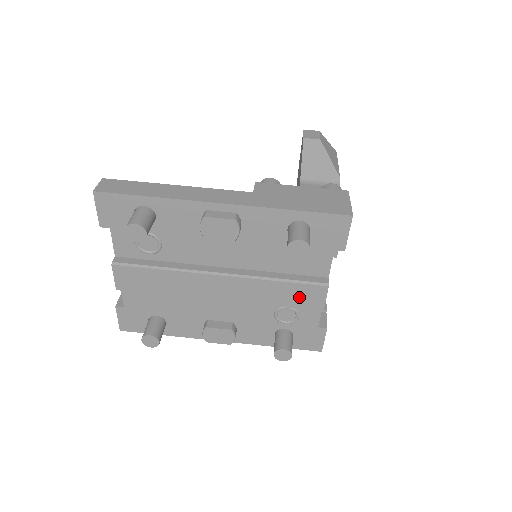
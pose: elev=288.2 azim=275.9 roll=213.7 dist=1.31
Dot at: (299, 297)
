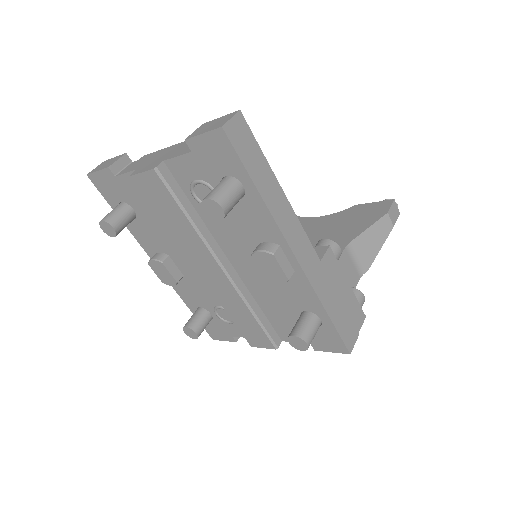
Dot at: (250, 330)
